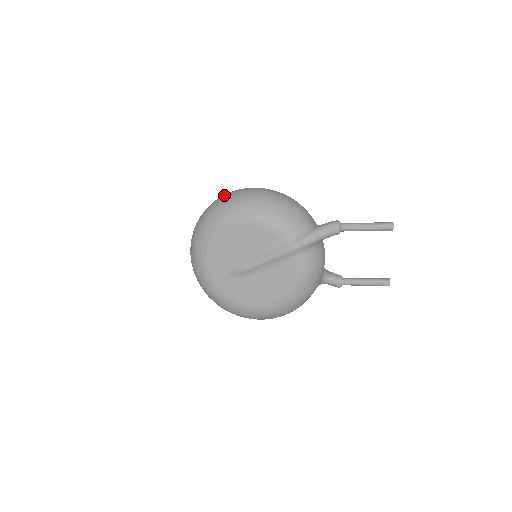
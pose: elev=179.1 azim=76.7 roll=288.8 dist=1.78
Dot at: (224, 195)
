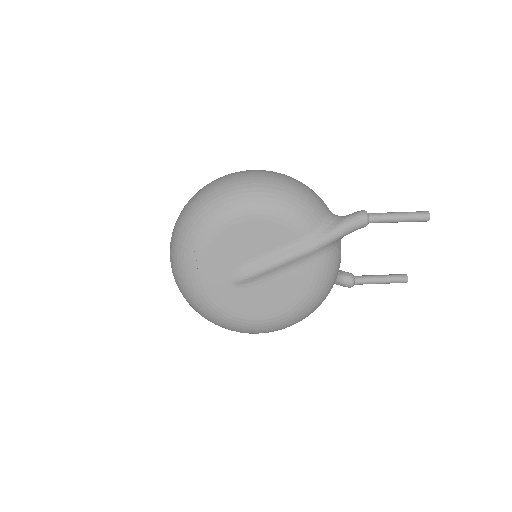
Dot at: (218, 180)
